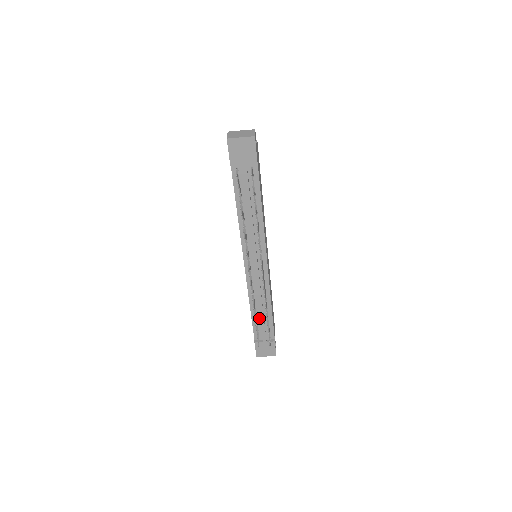
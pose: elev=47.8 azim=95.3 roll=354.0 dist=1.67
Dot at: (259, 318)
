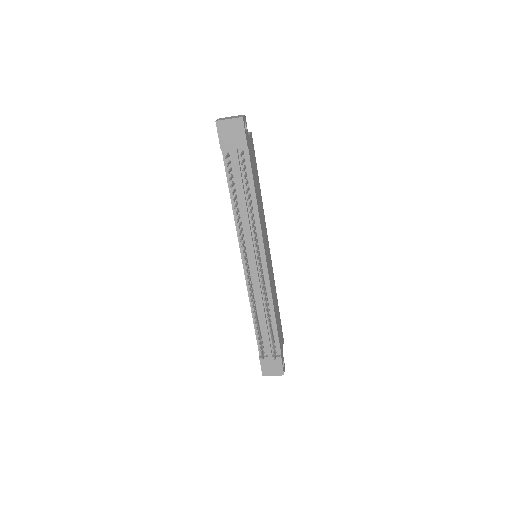
Dot at: (262, 328)
